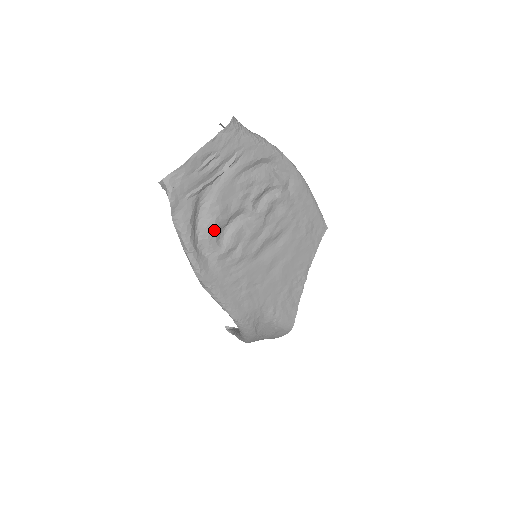
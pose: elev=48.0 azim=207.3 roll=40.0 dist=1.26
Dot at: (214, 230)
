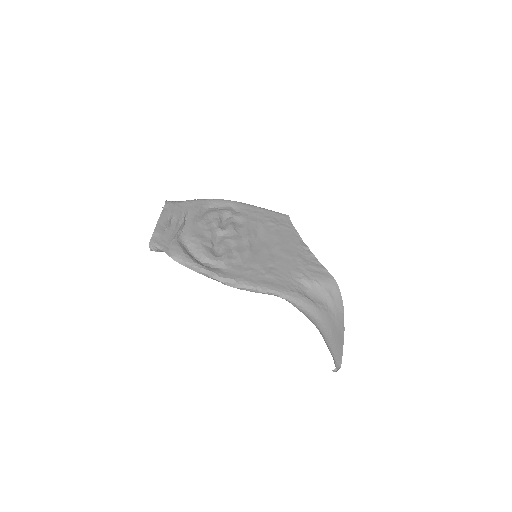
Dot at: (206, 250)
